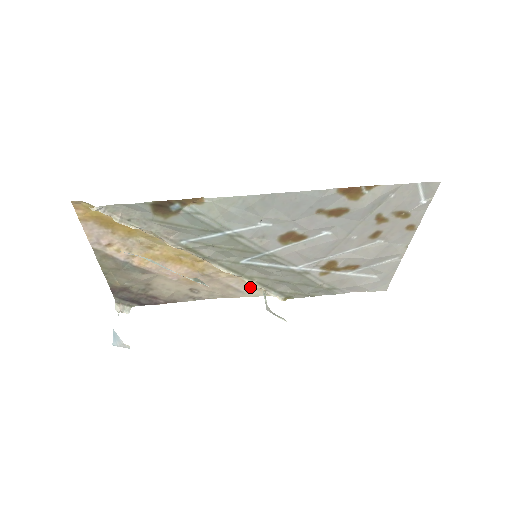
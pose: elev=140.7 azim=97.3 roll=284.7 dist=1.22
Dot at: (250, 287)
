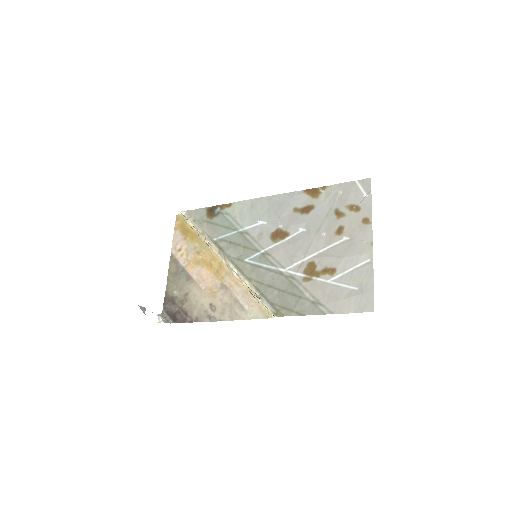
Dot at: (252, 303)
